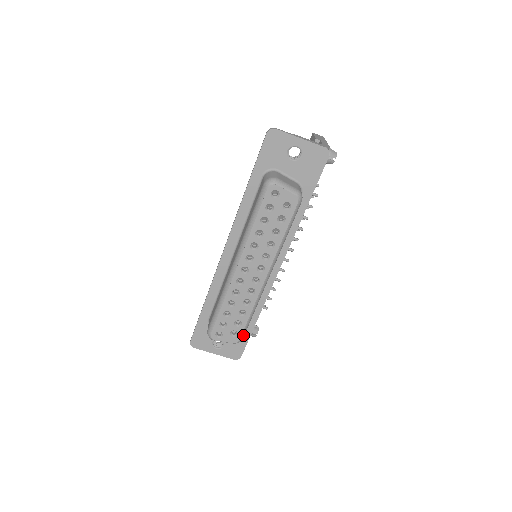
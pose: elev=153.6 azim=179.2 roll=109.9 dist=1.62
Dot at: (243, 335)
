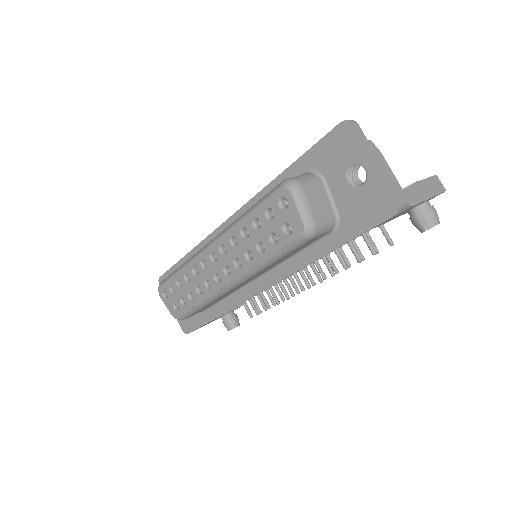
Dot at: (184, 317)
